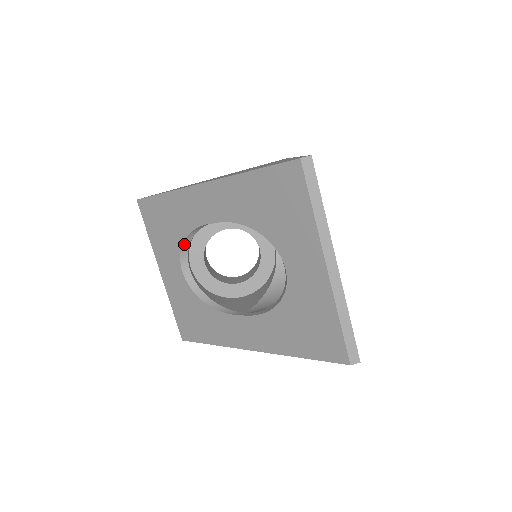
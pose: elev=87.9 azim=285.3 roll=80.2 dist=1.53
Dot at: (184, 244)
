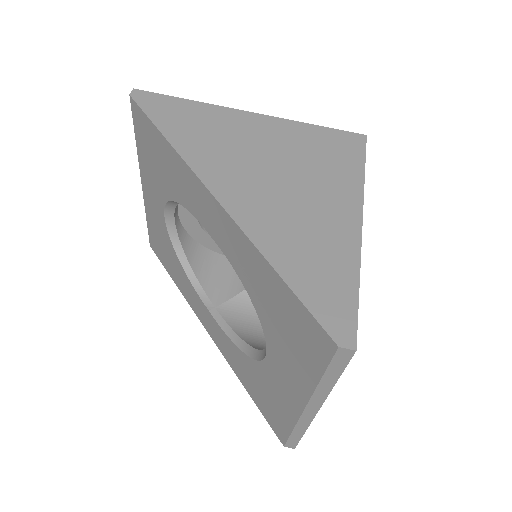
Dot at: (173, 201)
